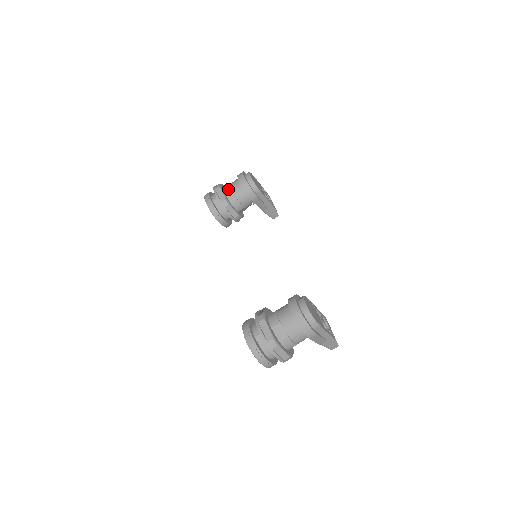
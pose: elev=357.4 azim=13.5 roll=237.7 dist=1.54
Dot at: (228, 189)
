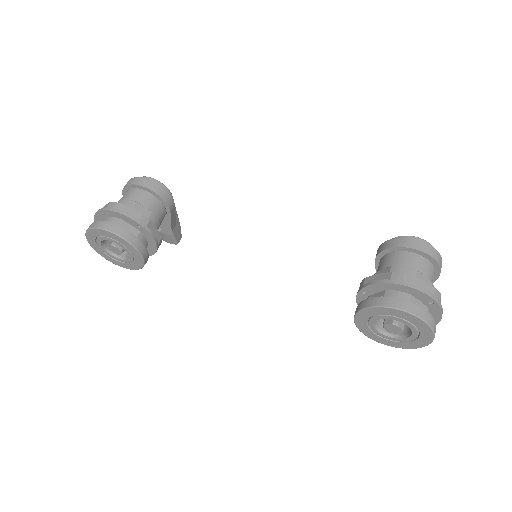
Dot at: (131, 203)
